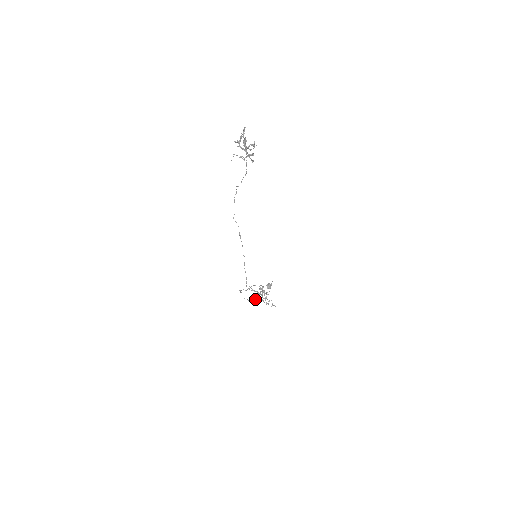
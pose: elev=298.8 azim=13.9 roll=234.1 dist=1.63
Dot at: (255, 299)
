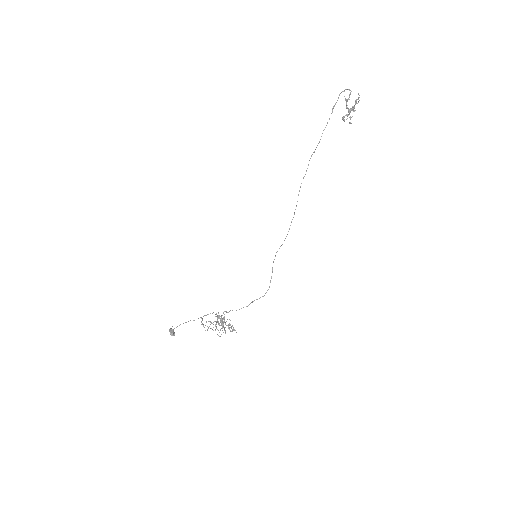
Dot at: (221, 328)
